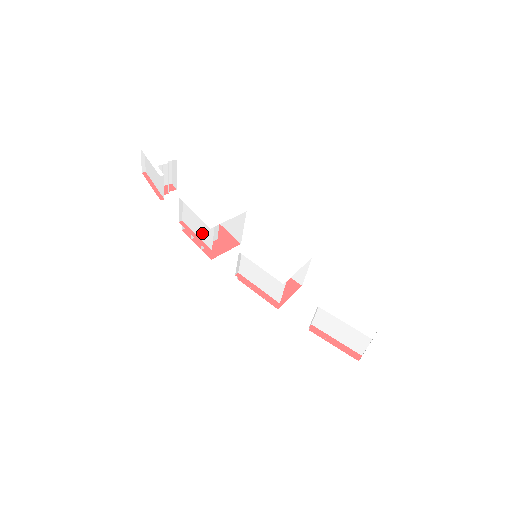
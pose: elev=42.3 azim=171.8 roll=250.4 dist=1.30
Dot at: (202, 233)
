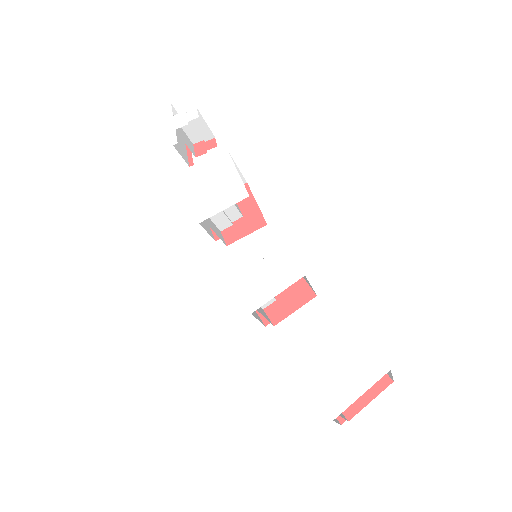
Dot at: (209, 218)
